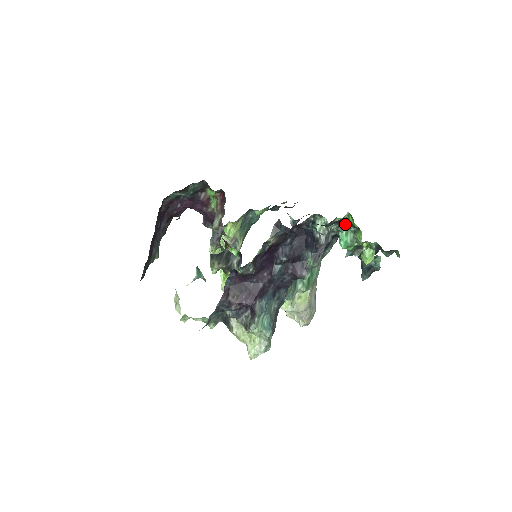
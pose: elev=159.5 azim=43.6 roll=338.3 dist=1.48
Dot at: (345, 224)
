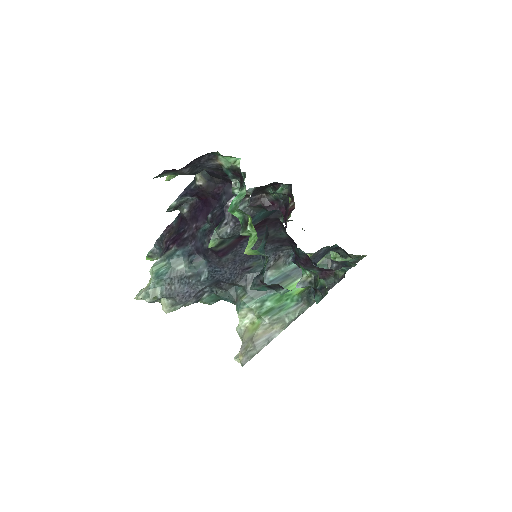
Dot at: (243, 182)
